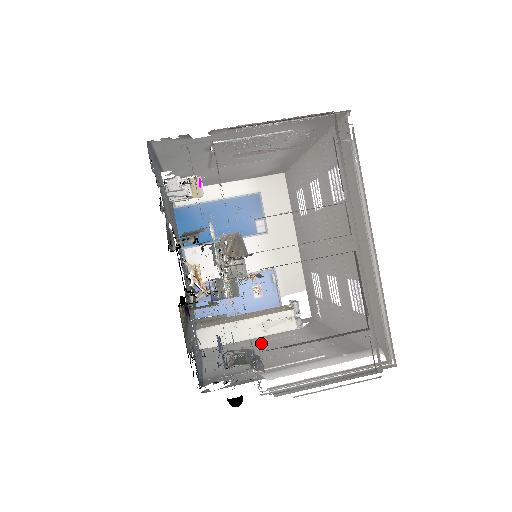
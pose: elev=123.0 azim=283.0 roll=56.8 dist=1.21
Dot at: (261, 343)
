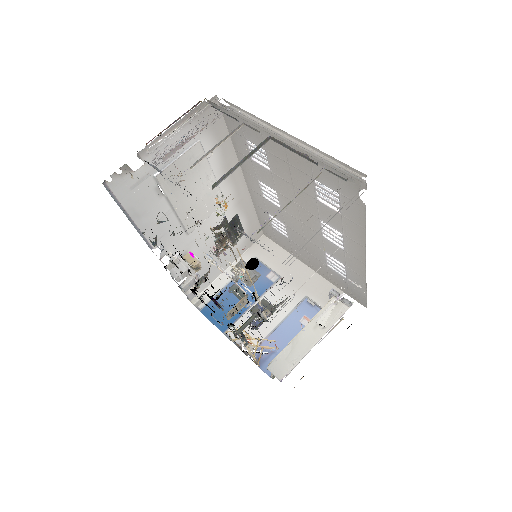
Dot at: occluded
